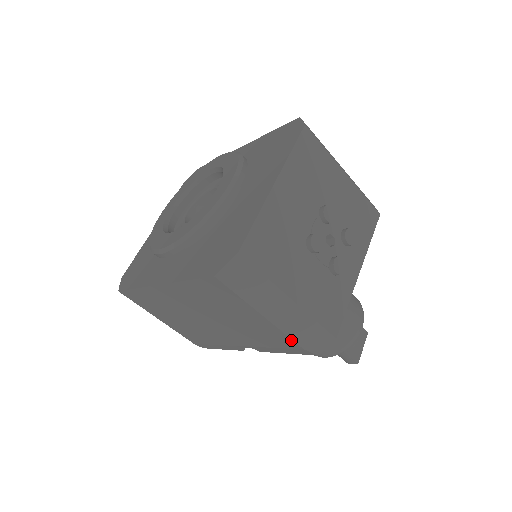
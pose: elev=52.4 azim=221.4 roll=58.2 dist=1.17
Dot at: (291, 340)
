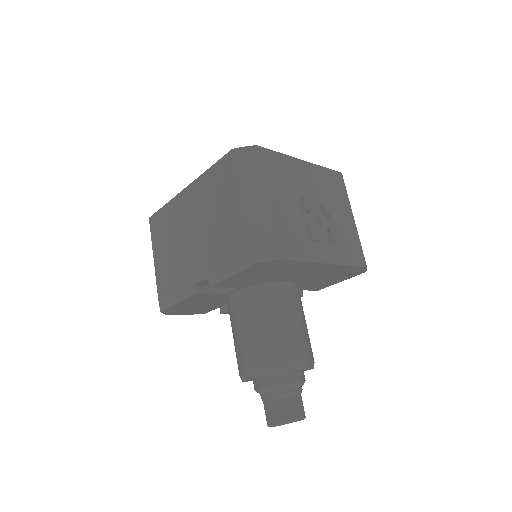
Dot at: (247, 234)
